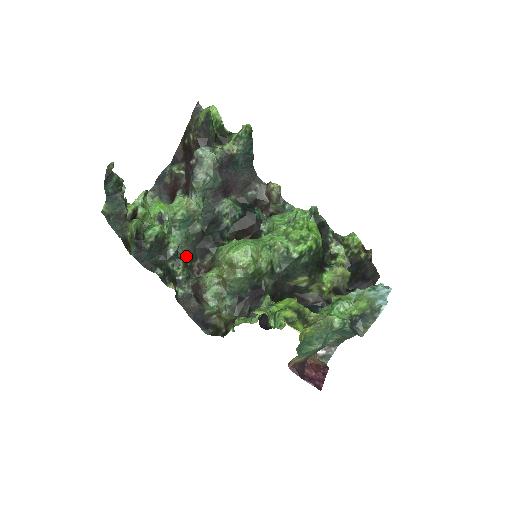
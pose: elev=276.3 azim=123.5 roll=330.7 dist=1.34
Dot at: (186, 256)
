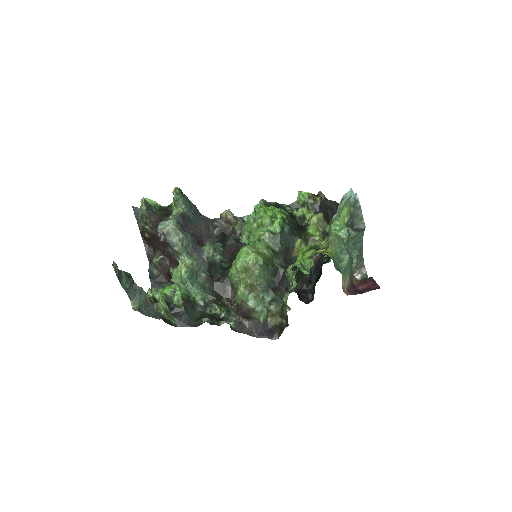
Dot at: (213, 300)
